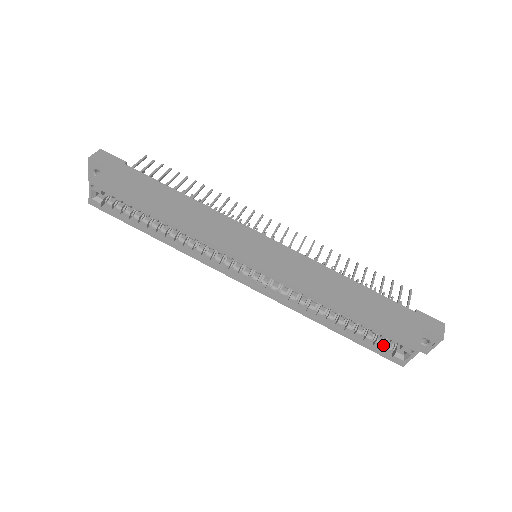
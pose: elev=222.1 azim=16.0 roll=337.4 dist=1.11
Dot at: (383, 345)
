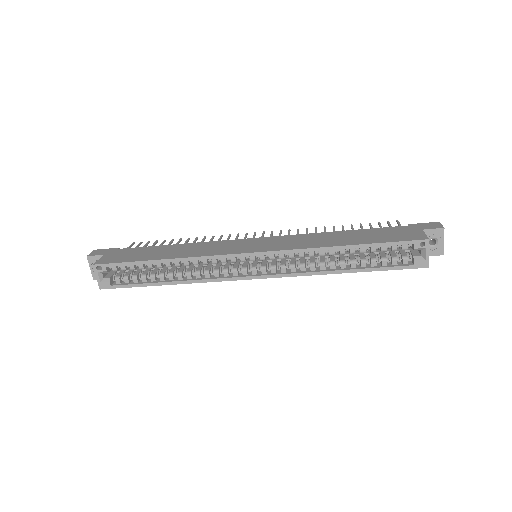
Dot at: (400, 260)
